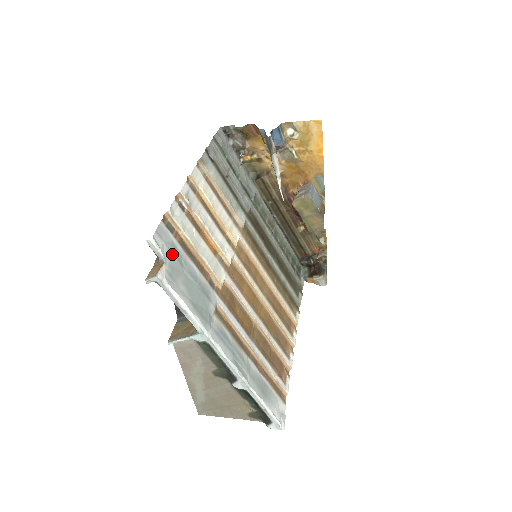
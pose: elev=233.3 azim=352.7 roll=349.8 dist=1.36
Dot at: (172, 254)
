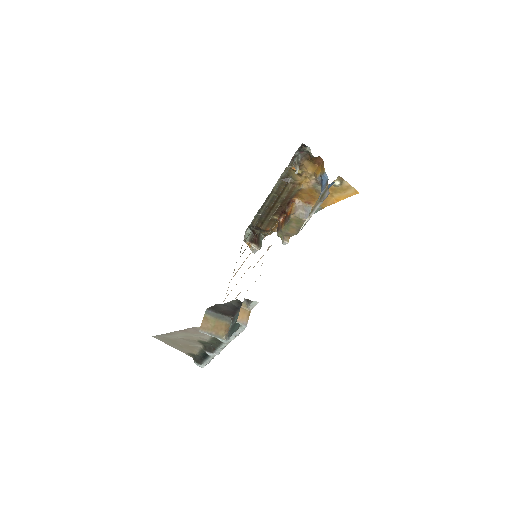
Dot at: occluded
